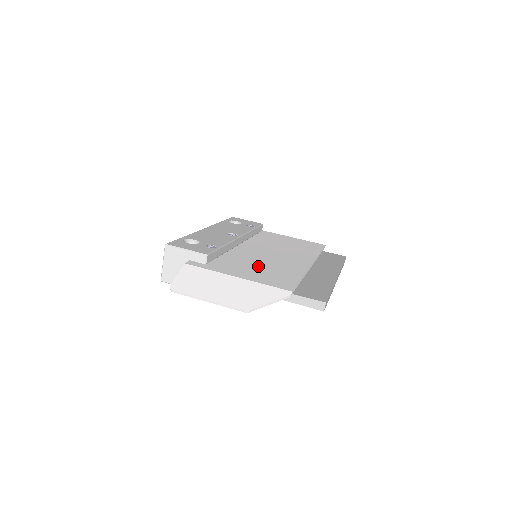
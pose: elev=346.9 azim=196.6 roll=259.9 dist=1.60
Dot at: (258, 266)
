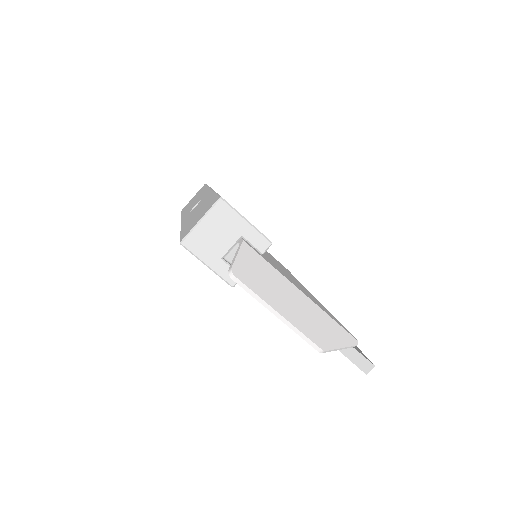
Dot at: occluded
